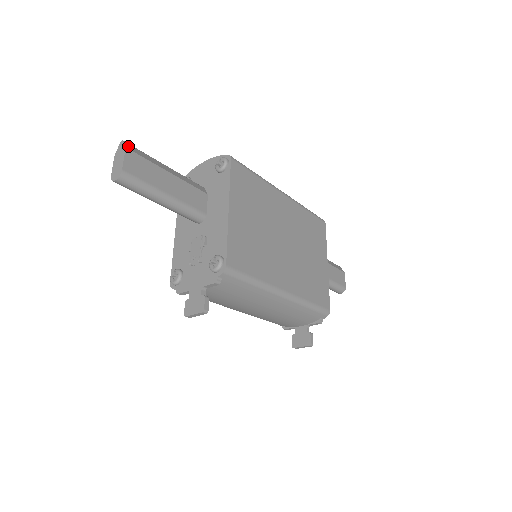
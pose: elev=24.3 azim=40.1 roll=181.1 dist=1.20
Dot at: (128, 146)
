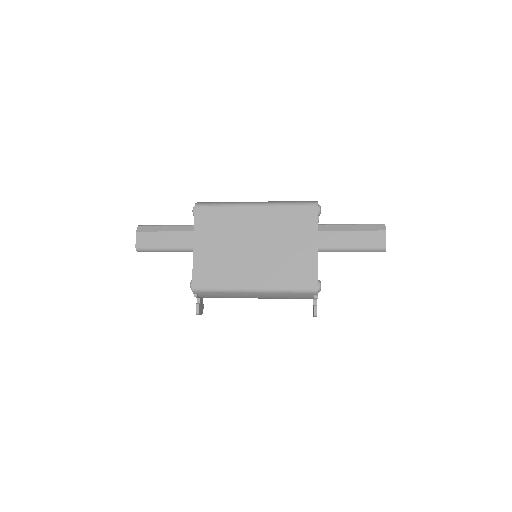
Dot at: (139, 229)
